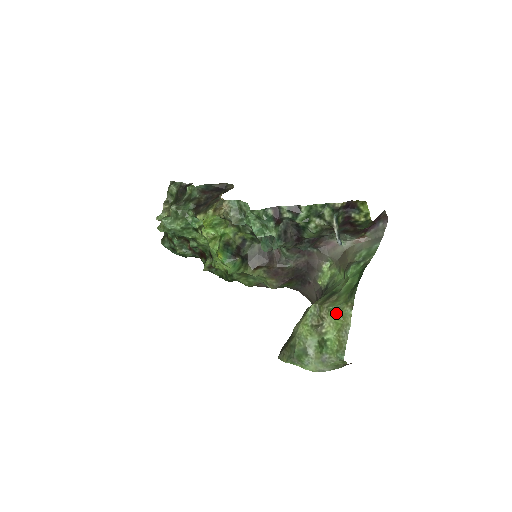
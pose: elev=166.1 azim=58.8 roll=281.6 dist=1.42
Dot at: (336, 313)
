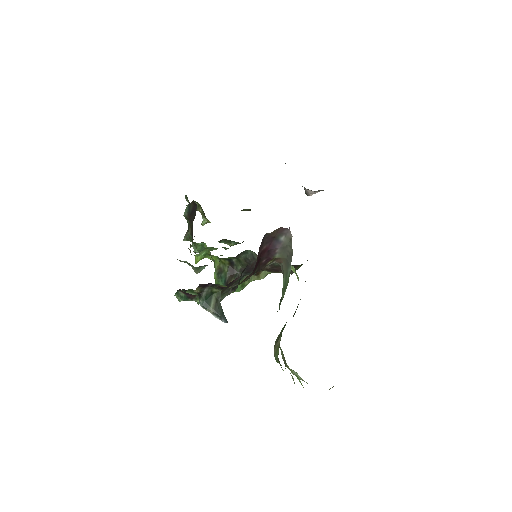
Dot at: occluded
